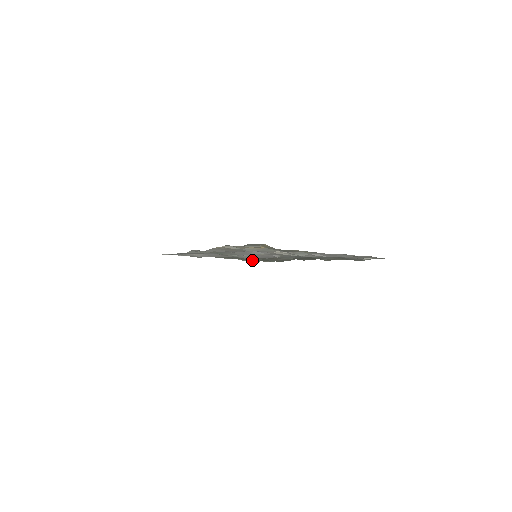
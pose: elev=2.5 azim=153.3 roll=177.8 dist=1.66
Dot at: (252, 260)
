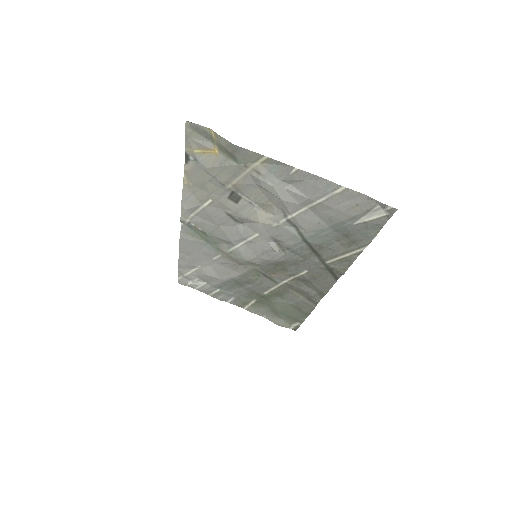
Dot at: (273, 305)
